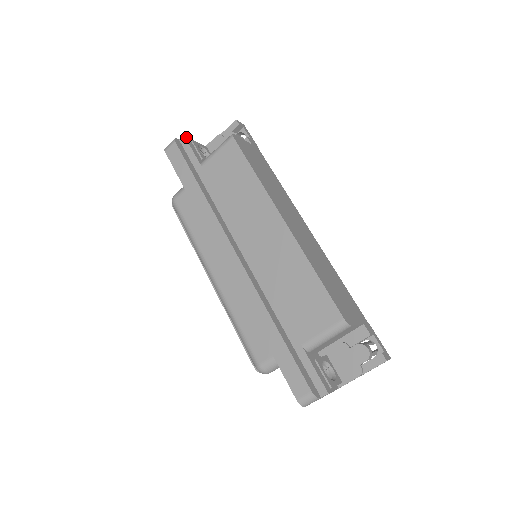
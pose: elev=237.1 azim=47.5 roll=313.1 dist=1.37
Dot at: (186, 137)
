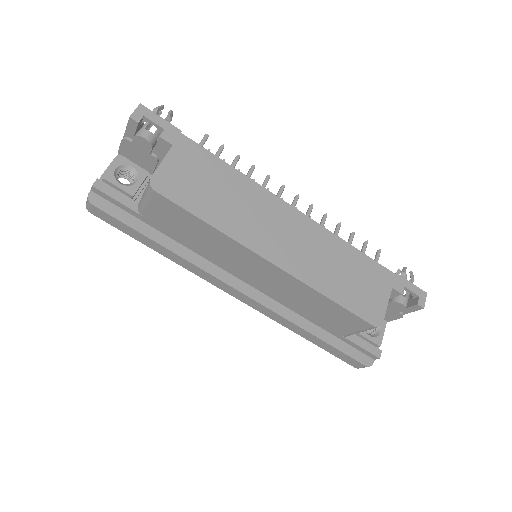
Dot at: (96, 186)
